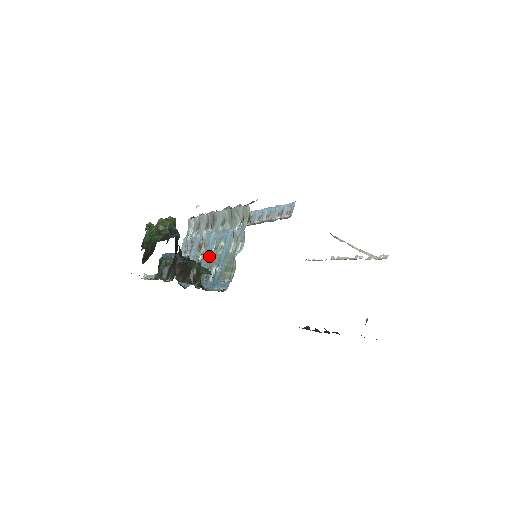
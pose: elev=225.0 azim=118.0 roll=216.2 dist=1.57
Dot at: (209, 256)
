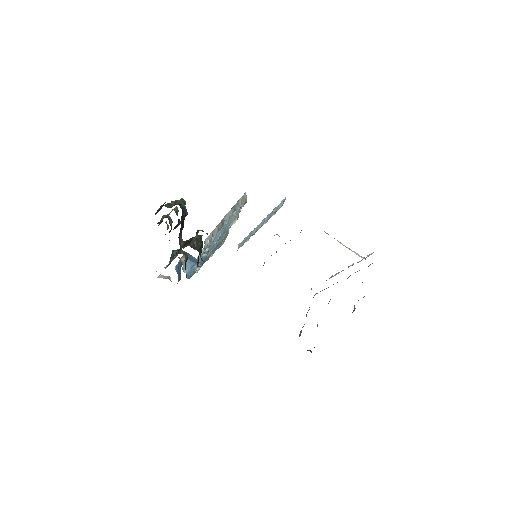
Dot at: (213, 245)
